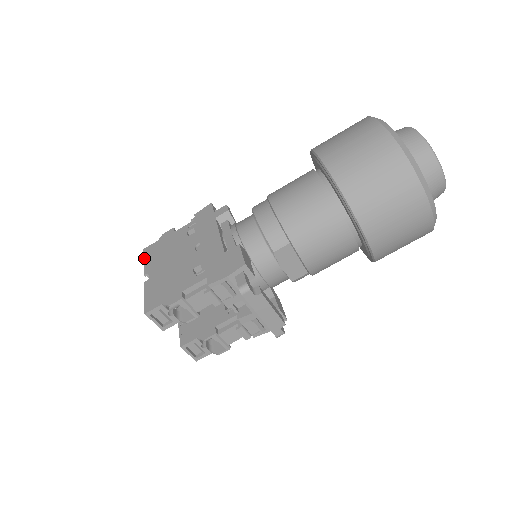
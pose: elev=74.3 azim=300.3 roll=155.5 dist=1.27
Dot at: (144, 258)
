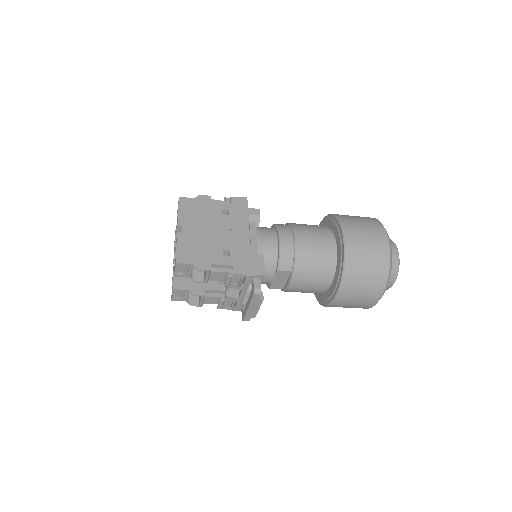
Dot at: (179, 207)
